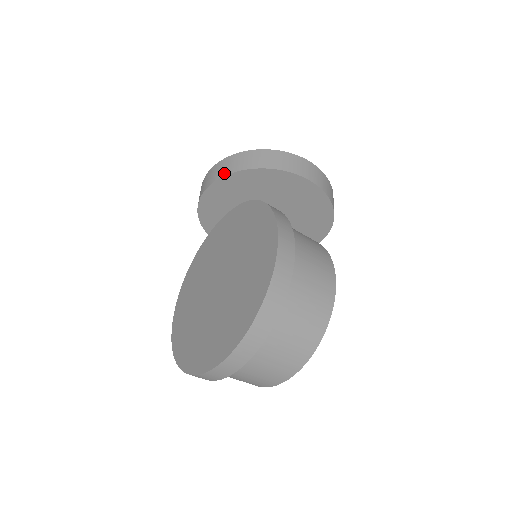
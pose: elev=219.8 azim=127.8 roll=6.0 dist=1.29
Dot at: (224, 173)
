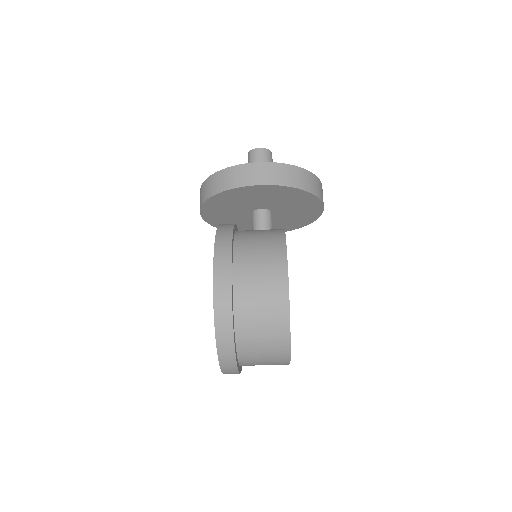
Dot at: (200, 204)
